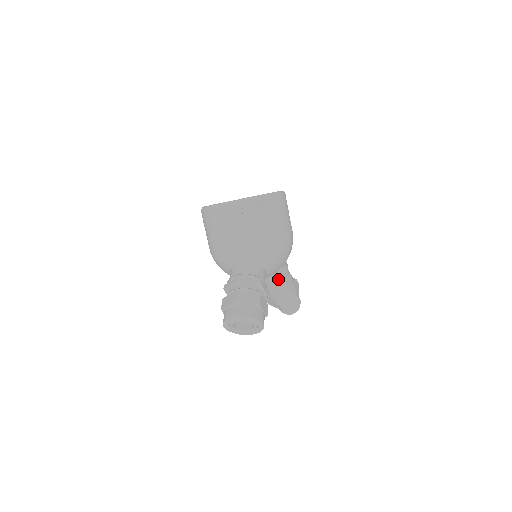
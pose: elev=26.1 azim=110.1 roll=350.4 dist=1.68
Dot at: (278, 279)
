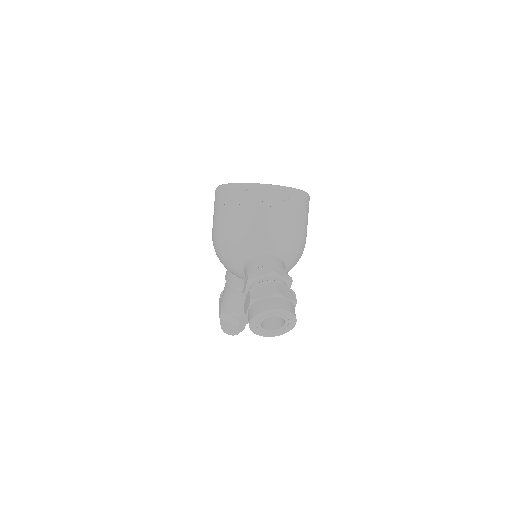
Dot at: occluded
